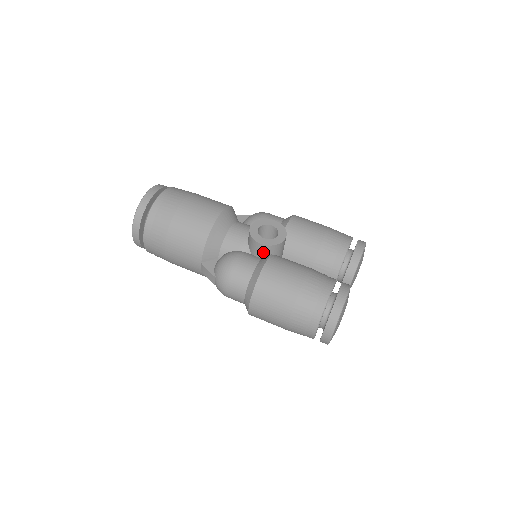
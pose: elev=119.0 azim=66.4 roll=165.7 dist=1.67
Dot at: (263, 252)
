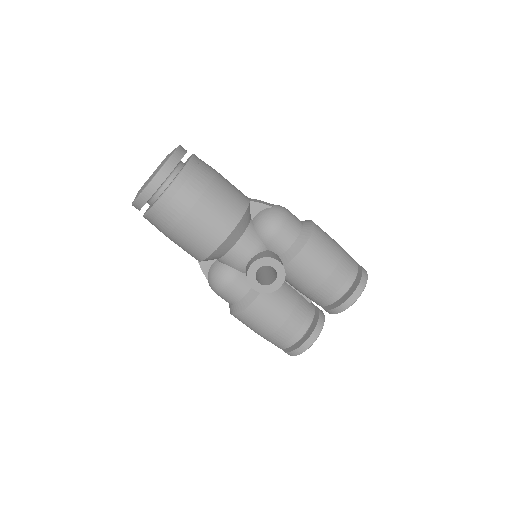
Dot at: occluded
